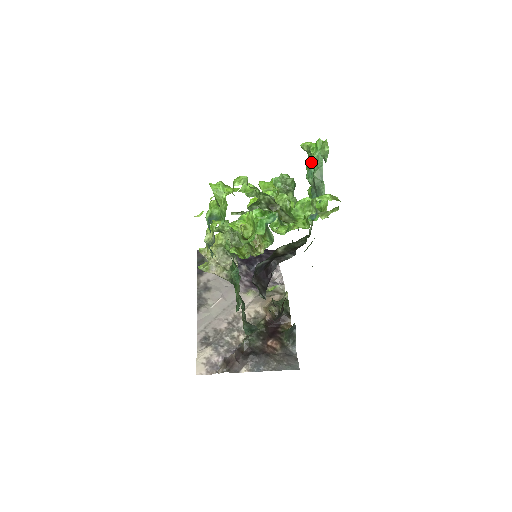
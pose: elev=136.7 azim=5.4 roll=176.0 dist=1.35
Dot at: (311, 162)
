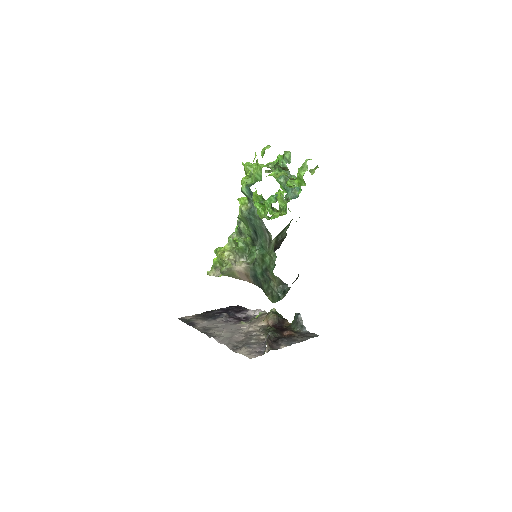
Dot at: (277, 172)
